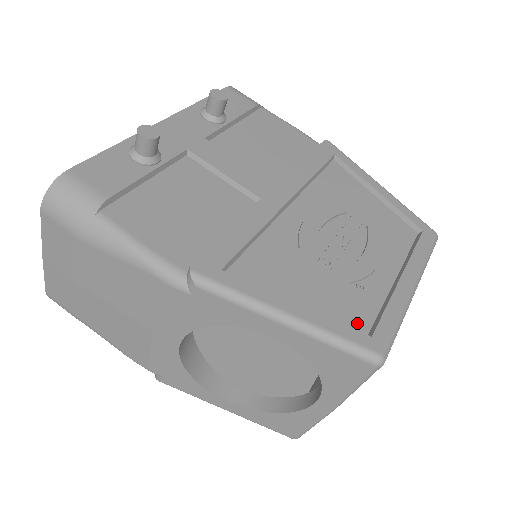
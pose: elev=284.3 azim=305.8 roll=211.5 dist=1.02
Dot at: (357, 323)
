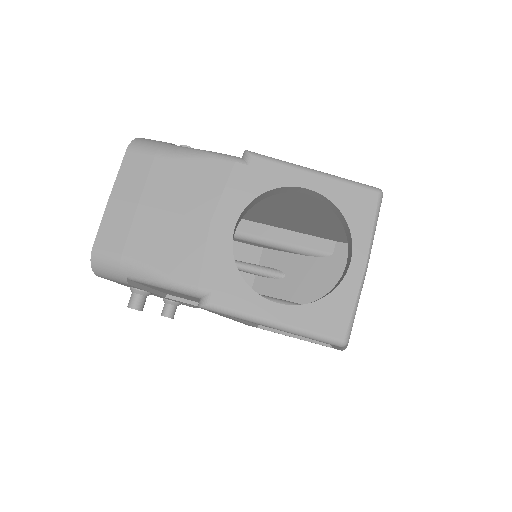
Dot at: occluded
